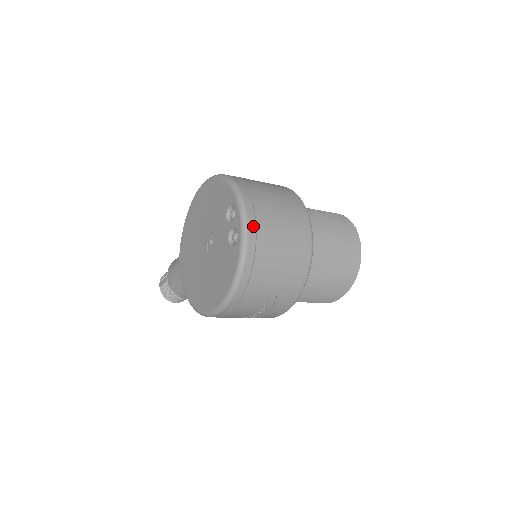
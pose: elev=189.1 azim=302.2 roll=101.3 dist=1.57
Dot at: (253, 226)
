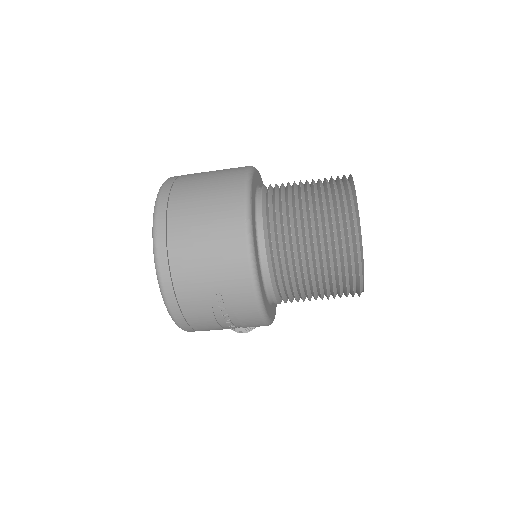
Dot at: (163, 215)
